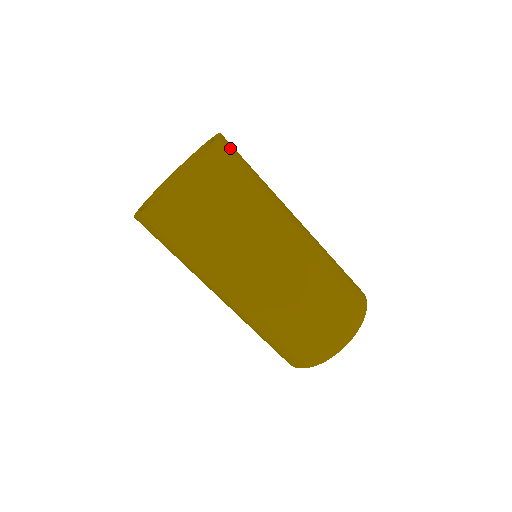
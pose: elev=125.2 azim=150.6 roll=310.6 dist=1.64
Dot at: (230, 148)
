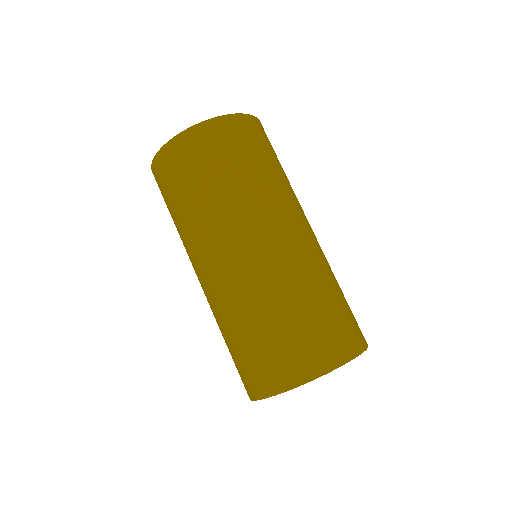
Dot at: occluded
